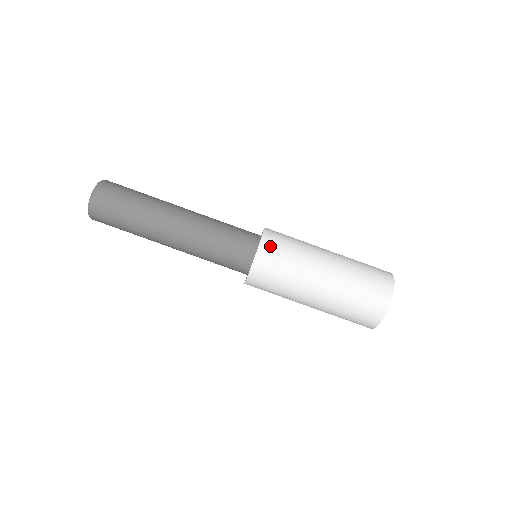
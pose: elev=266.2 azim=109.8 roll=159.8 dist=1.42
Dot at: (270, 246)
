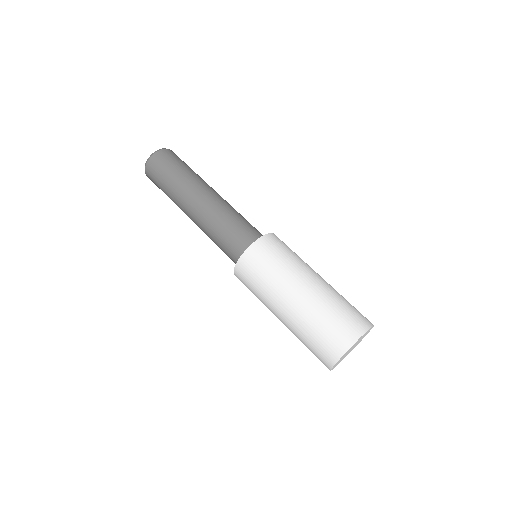
Dot at: (274, 240)
